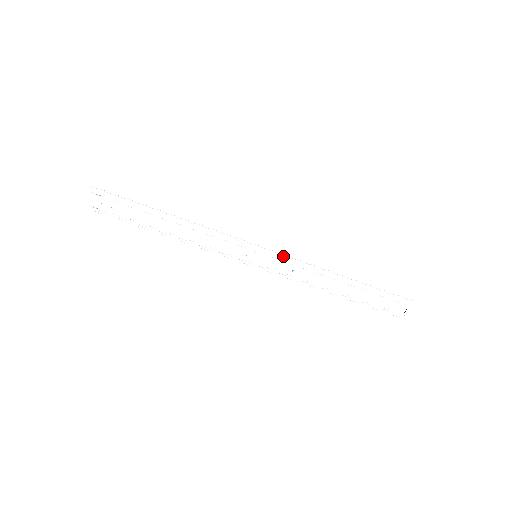
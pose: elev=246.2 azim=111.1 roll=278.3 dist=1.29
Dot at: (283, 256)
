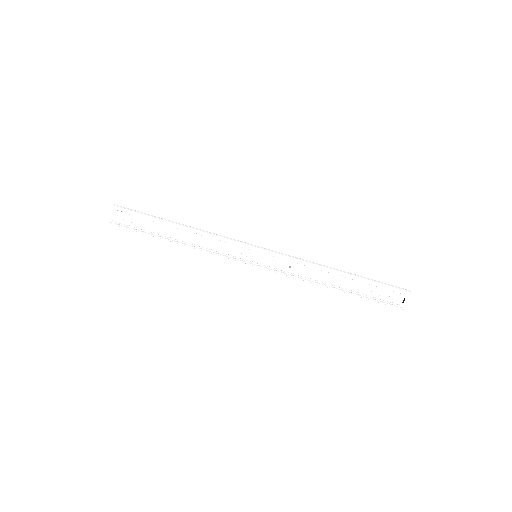
Dot at: (280, 253)
